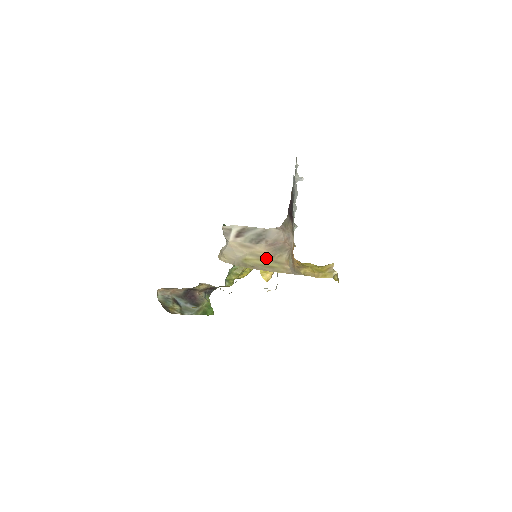
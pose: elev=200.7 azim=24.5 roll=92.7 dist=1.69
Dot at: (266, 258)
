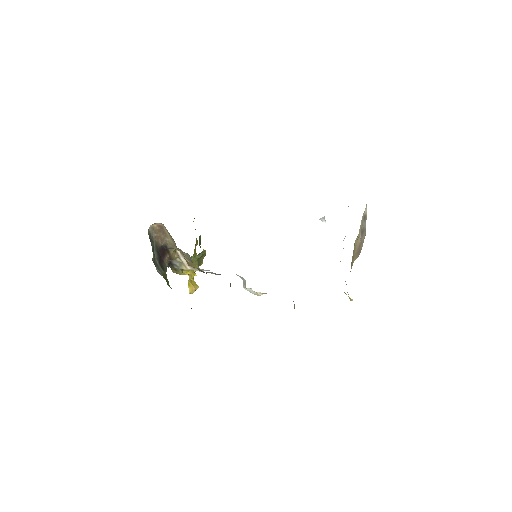
Dot at: (355, 251)
